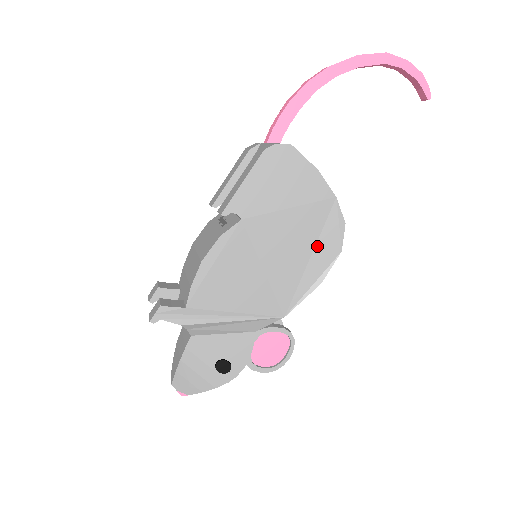
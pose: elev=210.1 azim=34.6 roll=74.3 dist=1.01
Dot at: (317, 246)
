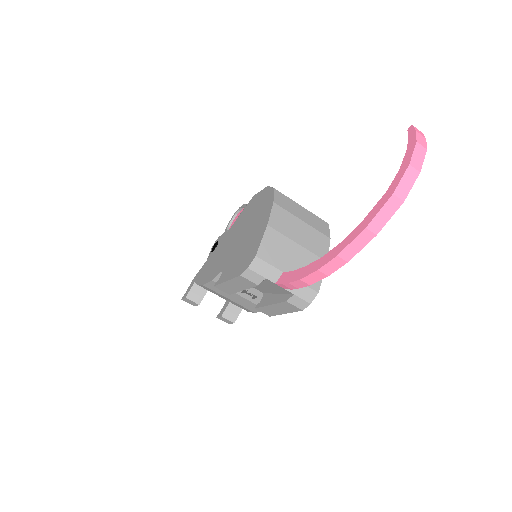
Dot at: occluded
